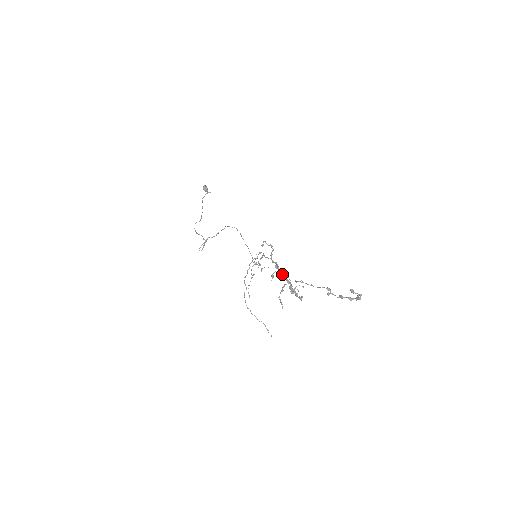
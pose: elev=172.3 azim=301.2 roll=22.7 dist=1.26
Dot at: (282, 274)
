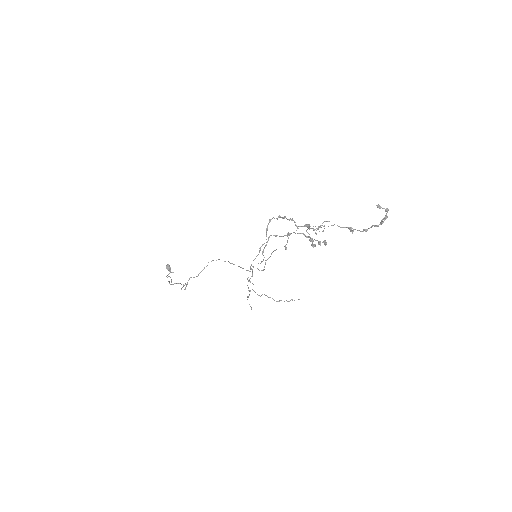
Dot at: occluded
